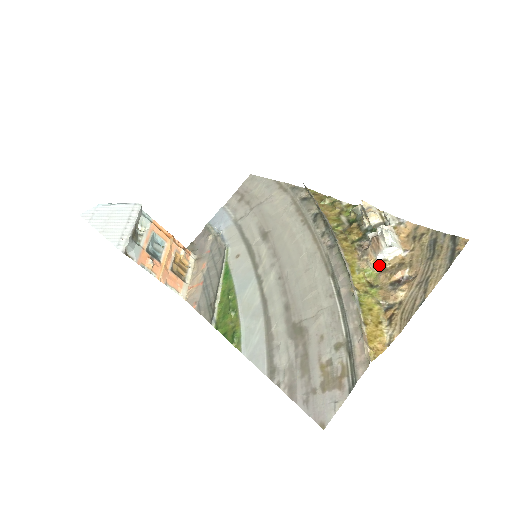
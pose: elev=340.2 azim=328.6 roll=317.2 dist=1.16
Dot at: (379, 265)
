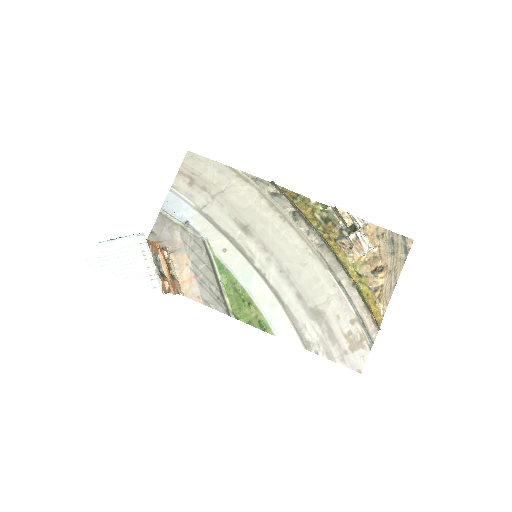
Dot at: (360, 259)
